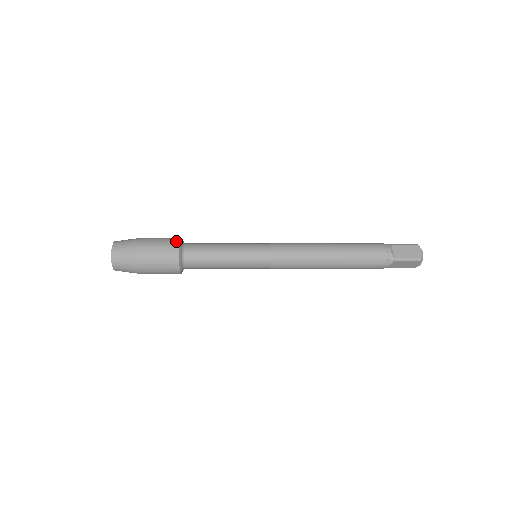
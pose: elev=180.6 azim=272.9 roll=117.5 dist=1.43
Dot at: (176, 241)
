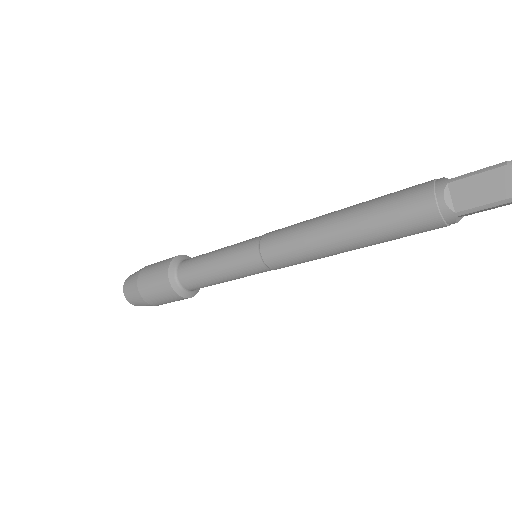
Dot at: (165, 270)
